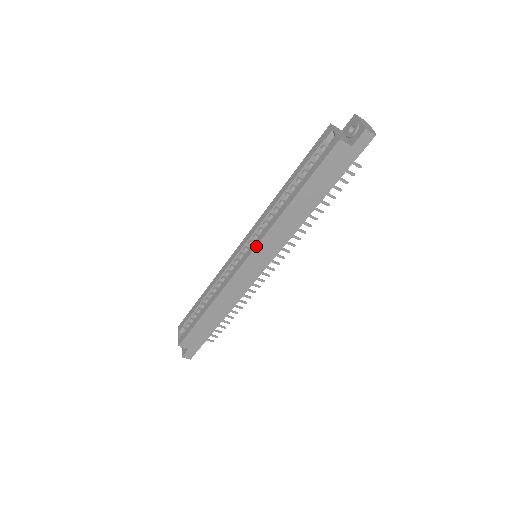
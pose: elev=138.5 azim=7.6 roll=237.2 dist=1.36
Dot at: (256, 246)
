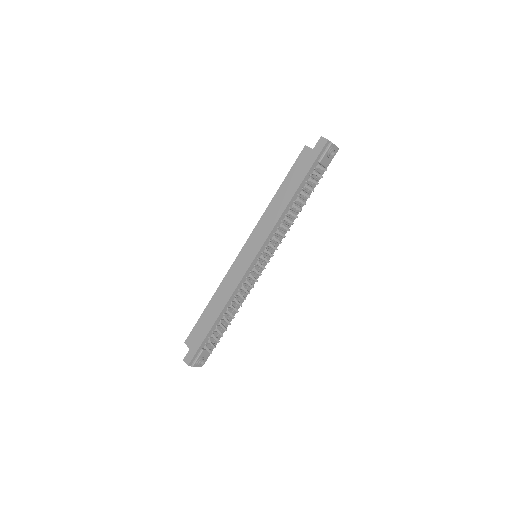
Dot at: (251, 234)
